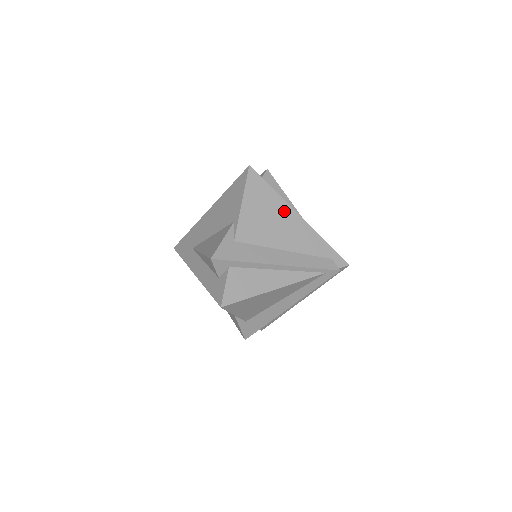
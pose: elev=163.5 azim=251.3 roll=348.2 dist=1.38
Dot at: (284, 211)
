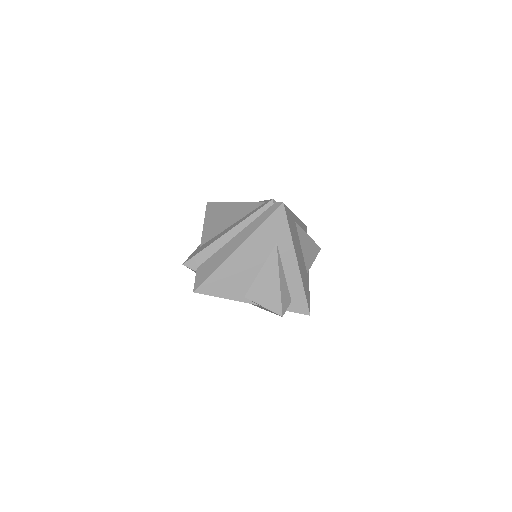
Dot at: occluded
